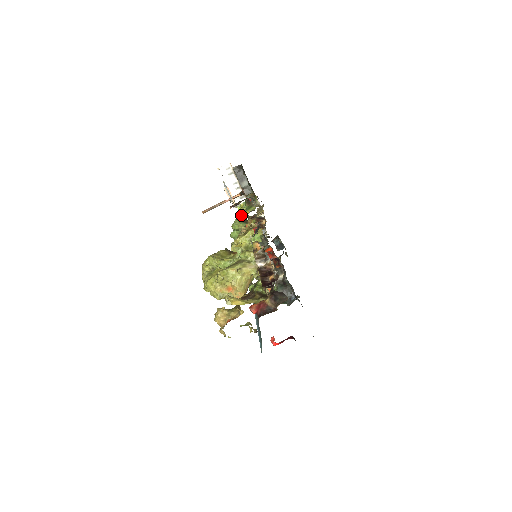
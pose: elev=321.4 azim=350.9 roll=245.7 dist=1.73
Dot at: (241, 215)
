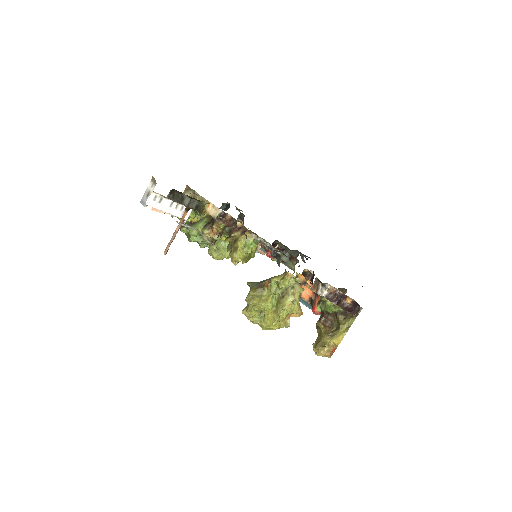
Dot at: occluded
